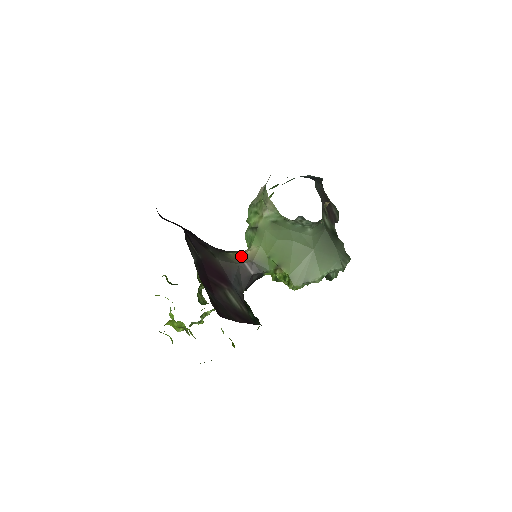
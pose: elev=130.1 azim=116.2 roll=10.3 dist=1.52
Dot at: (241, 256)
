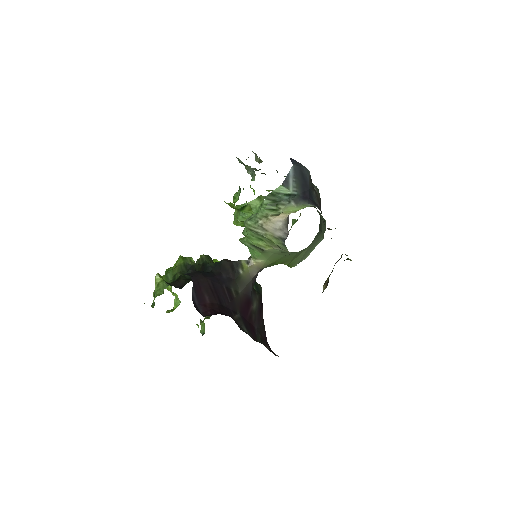
Dot at: (249, 269)
